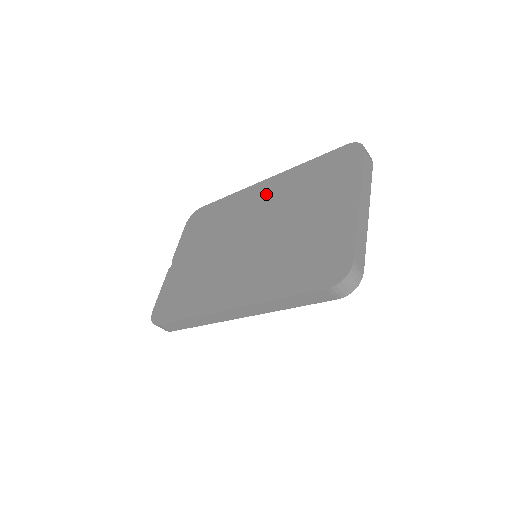
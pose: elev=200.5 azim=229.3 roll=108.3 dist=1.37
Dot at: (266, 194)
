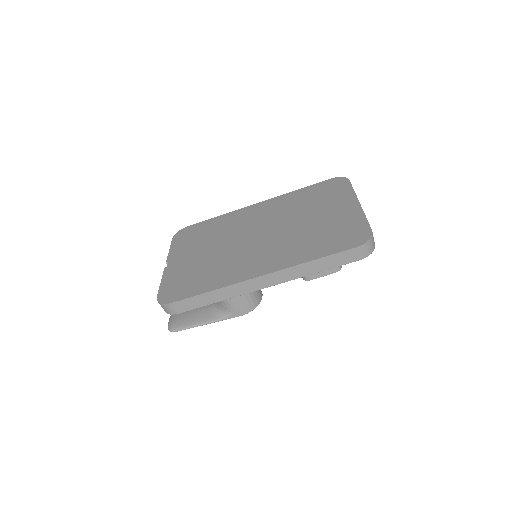
Dot at: (264, 210)
